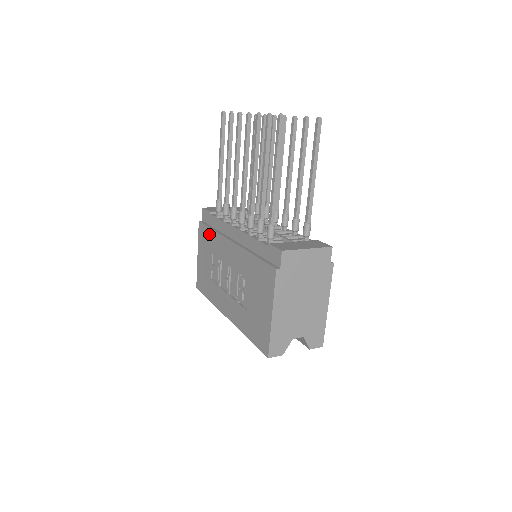
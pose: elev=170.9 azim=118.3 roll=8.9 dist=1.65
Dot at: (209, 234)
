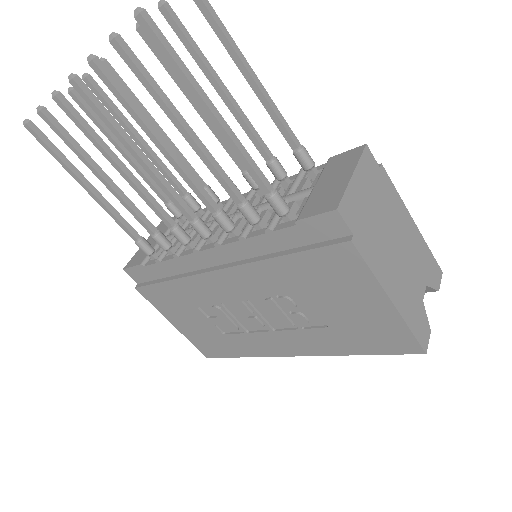
Dot at: (169, 290)
